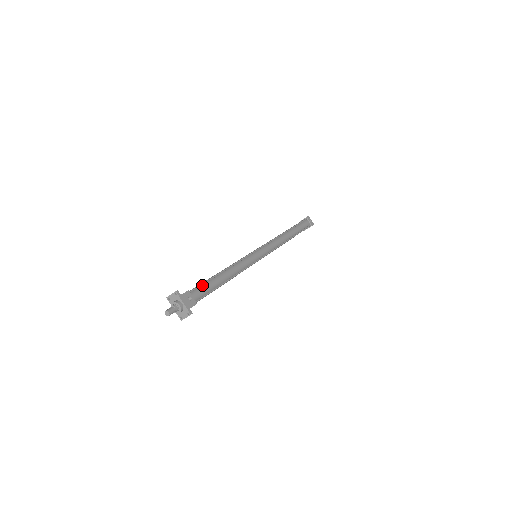
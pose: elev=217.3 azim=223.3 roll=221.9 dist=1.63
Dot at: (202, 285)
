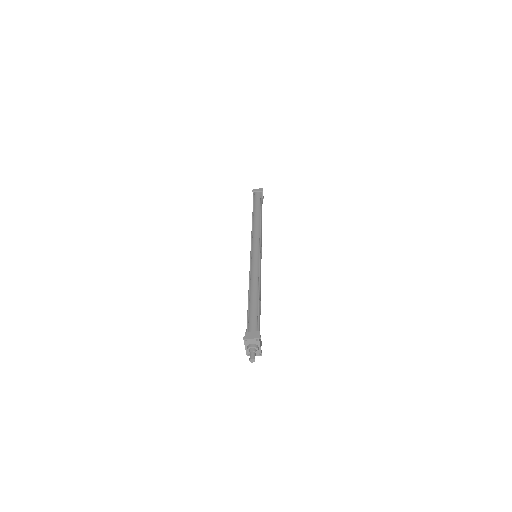
Dot at: (258, 317)
